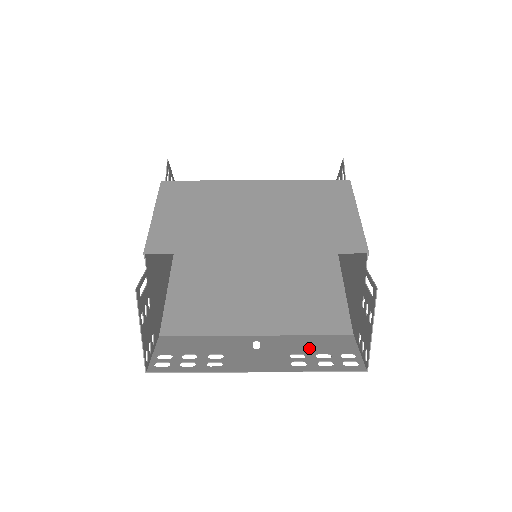
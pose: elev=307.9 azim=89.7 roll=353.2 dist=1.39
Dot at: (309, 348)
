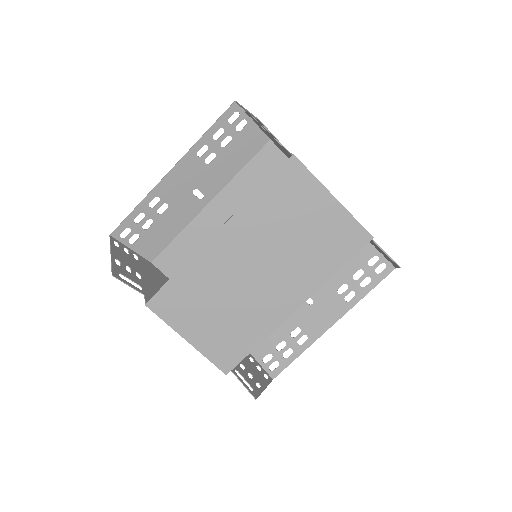
Dot at: (343, 274)
